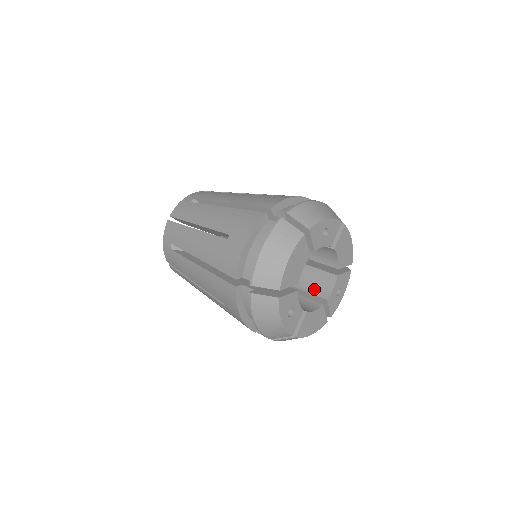
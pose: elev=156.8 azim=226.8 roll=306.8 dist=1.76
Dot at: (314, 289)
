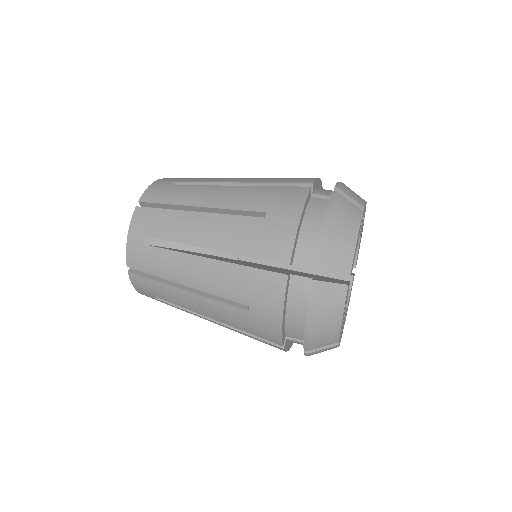
Dot at: occluded
